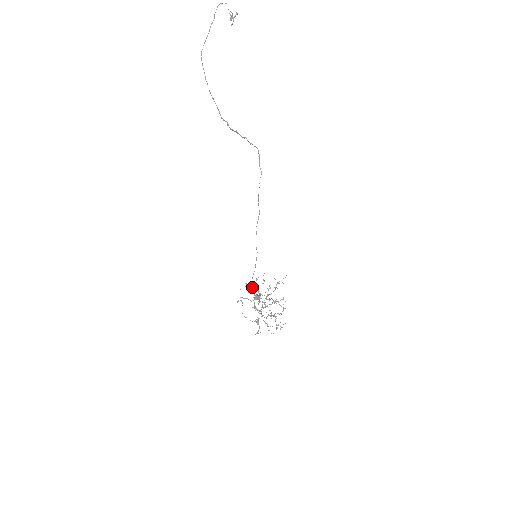
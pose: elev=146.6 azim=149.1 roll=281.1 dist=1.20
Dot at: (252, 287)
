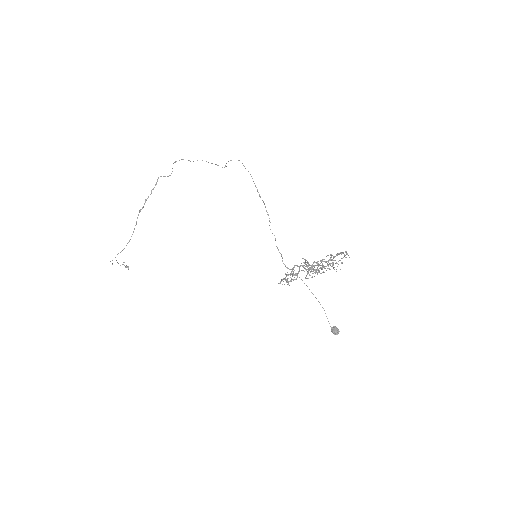
Dot at: (225, 165)
